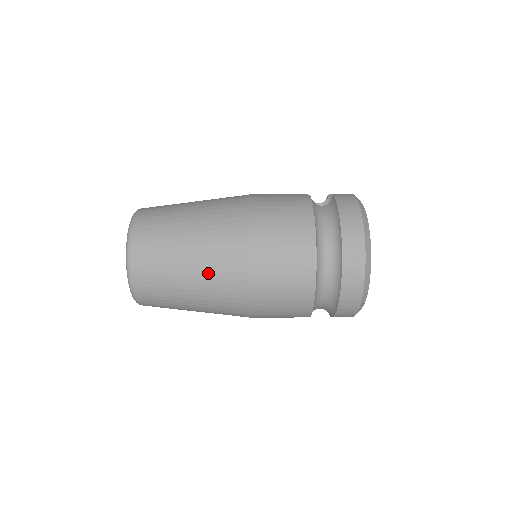
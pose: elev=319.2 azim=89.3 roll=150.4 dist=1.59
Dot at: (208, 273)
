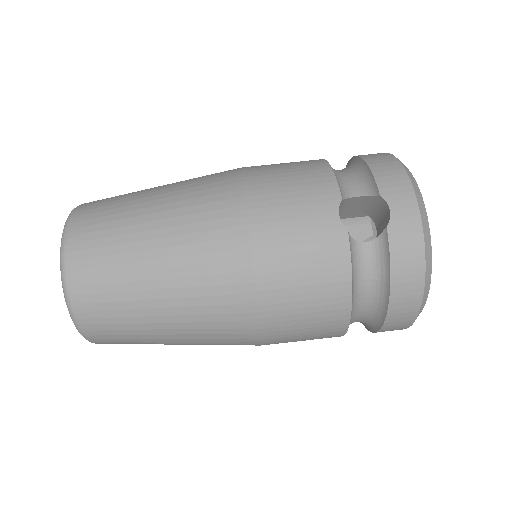
Dot at: occluded
